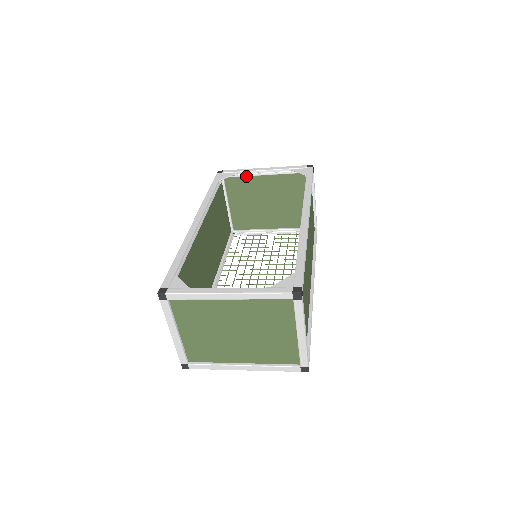
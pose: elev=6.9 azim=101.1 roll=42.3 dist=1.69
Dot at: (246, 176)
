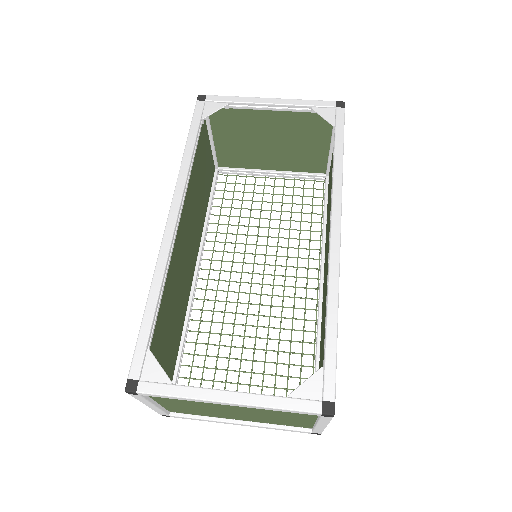
Dot at: (241, 107)
